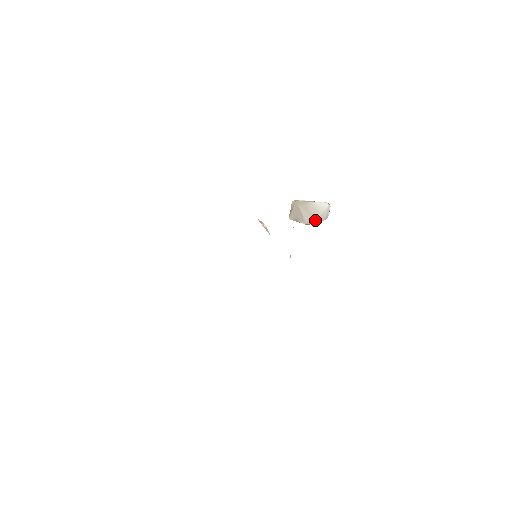
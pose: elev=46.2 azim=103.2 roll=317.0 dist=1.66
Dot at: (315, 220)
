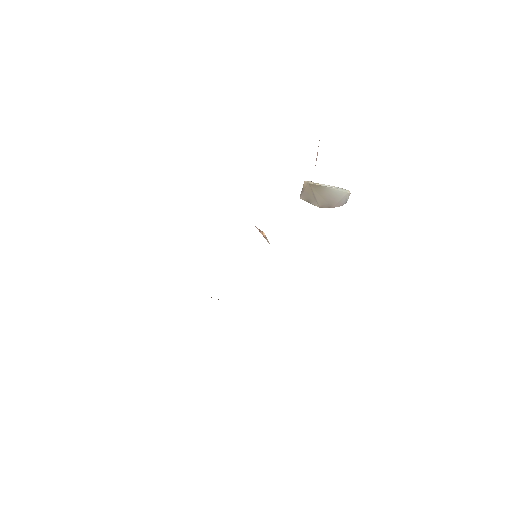
Dot at: (330, 205)
